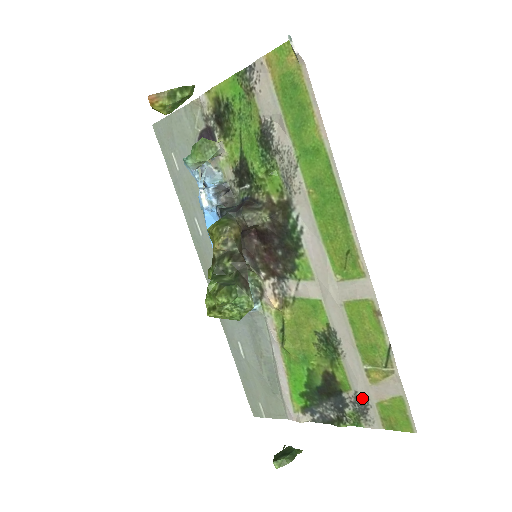
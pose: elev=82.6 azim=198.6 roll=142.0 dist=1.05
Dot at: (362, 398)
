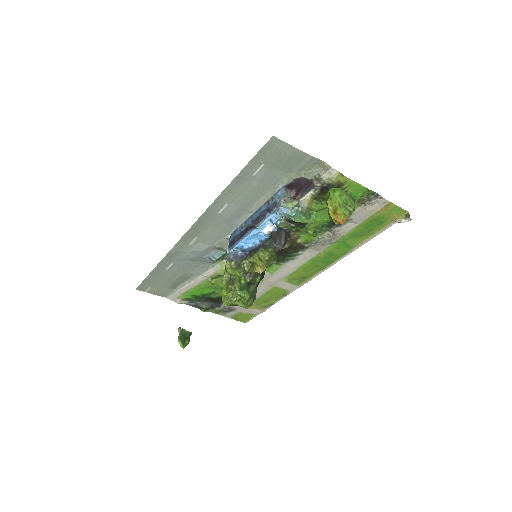
Dot at: (233, 309)
